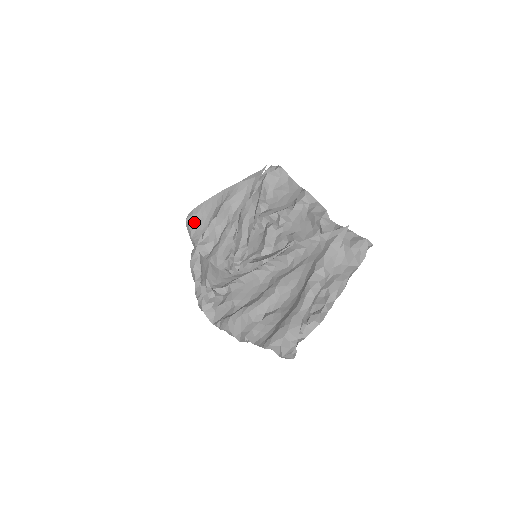
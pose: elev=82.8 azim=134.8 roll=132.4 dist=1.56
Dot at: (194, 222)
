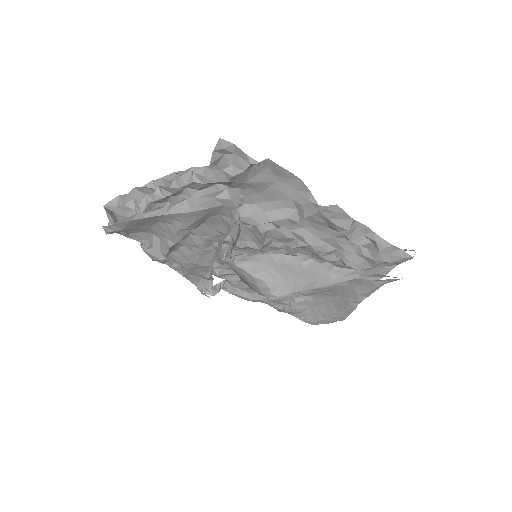
Dot at: (123, 232)
